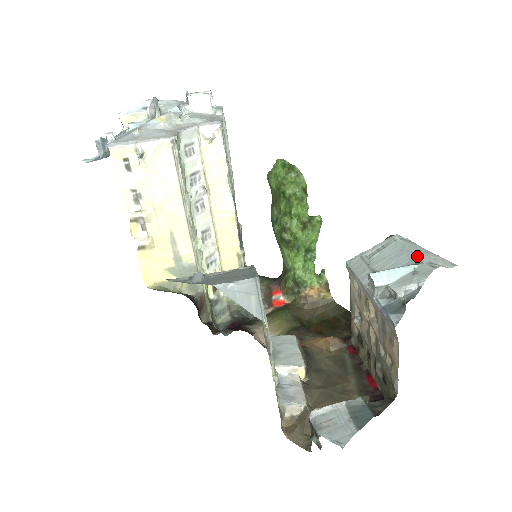
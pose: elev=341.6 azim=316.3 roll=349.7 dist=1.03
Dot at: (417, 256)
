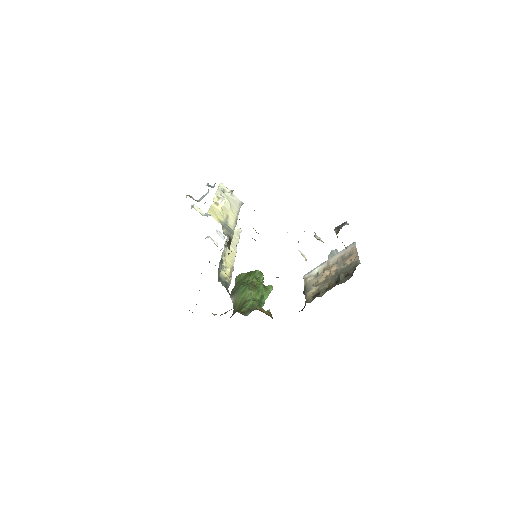
Dot at: occluded
